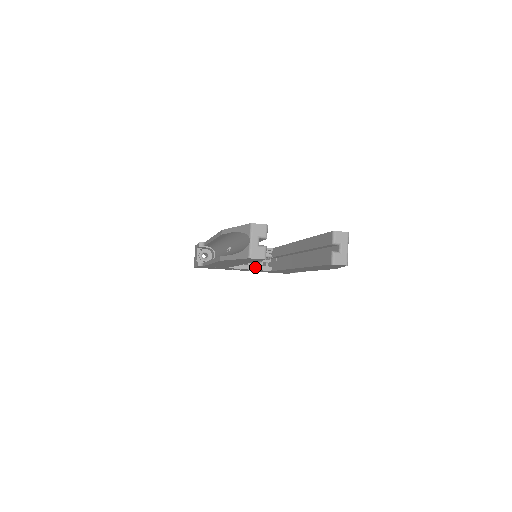
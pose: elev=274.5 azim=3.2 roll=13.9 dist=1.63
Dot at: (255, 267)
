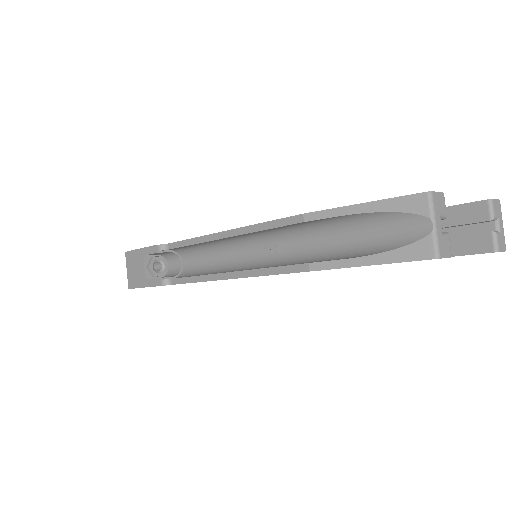
Dot at: occluded
